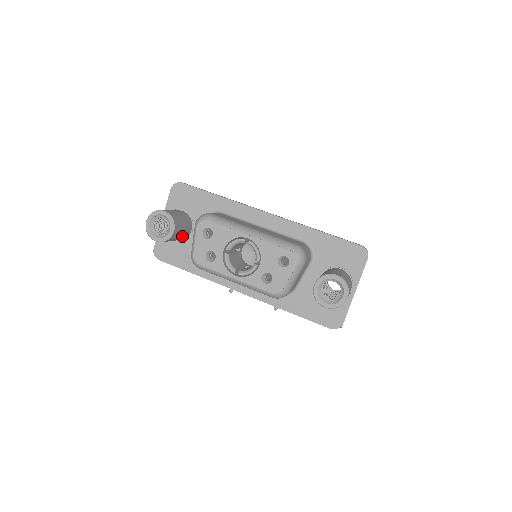
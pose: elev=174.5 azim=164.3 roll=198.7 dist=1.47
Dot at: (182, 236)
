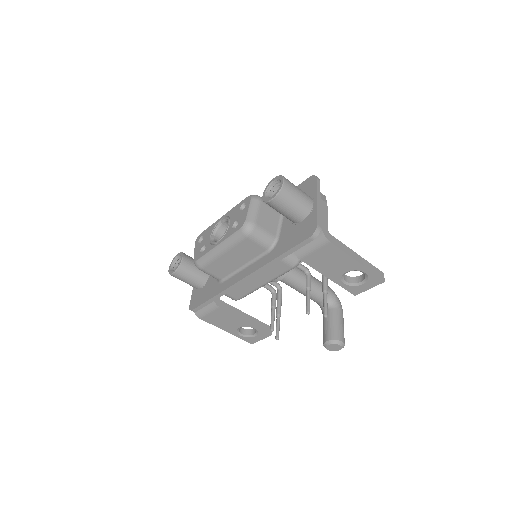
Dot at: (199, 273)
